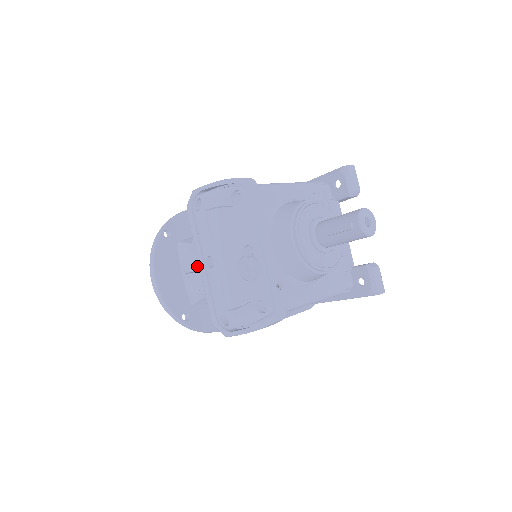
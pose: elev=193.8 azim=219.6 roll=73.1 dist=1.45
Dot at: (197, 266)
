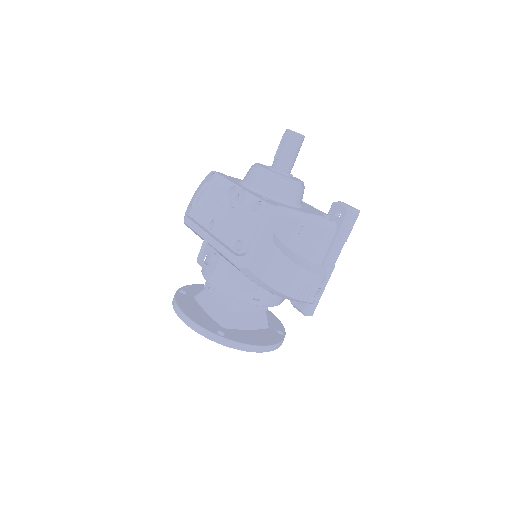
Dot at: (205, 242)
